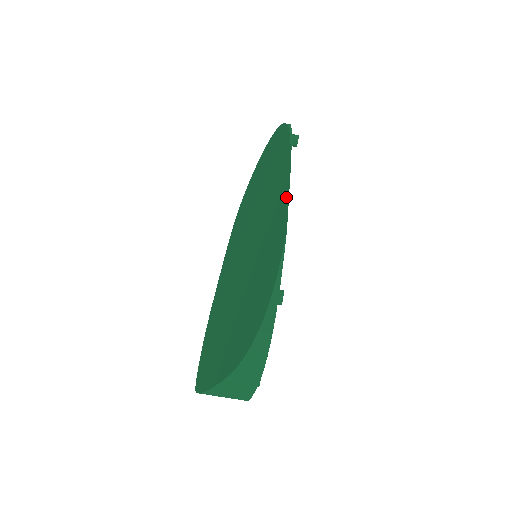
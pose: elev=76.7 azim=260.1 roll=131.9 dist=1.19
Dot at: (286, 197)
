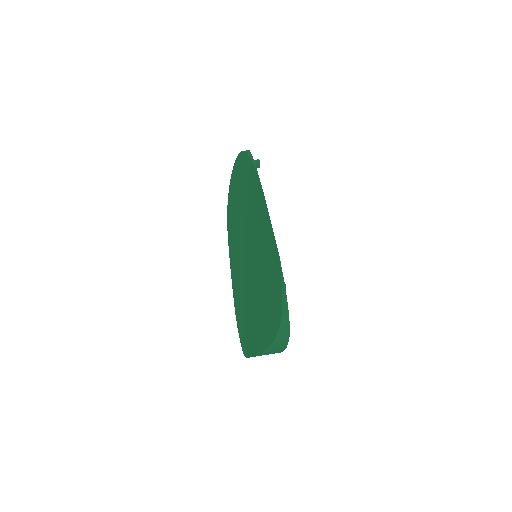
Dot at: (270, 226)
